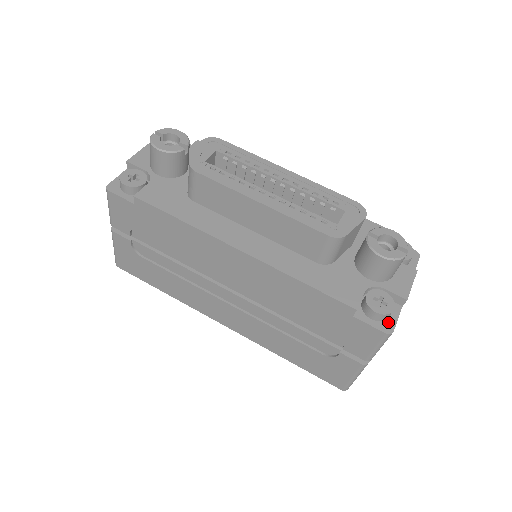
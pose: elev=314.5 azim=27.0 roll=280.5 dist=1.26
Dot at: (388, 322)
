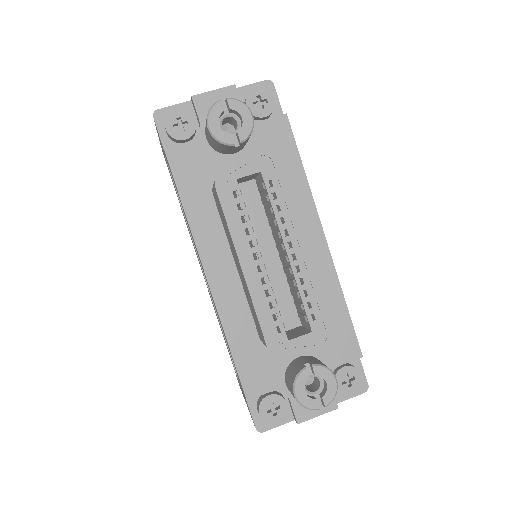
Dot at: occluded
